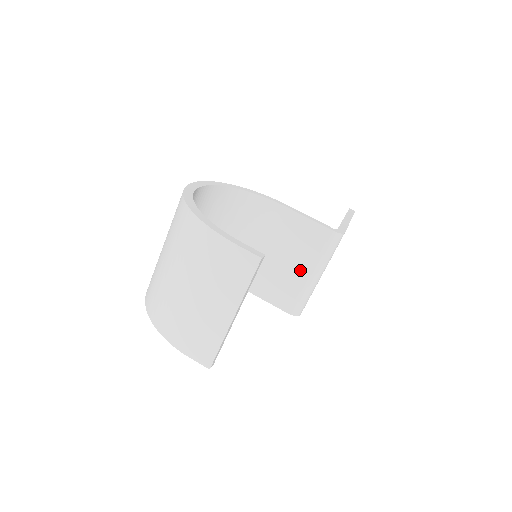
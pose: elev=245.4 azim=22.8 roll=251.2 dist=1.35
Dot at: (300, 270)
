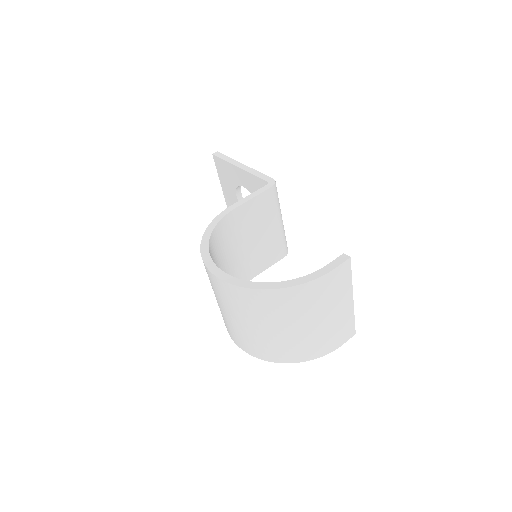
Dot at: (272, 229)
